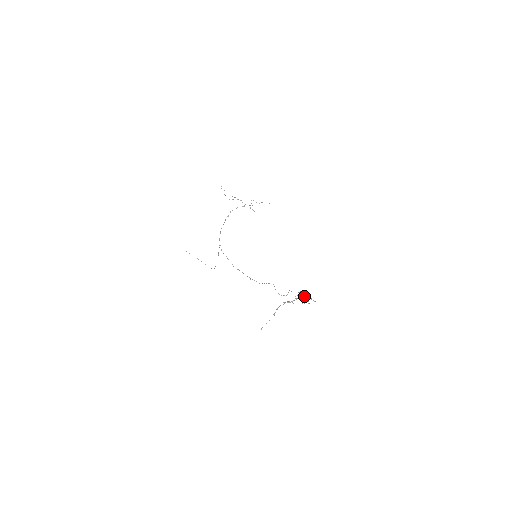
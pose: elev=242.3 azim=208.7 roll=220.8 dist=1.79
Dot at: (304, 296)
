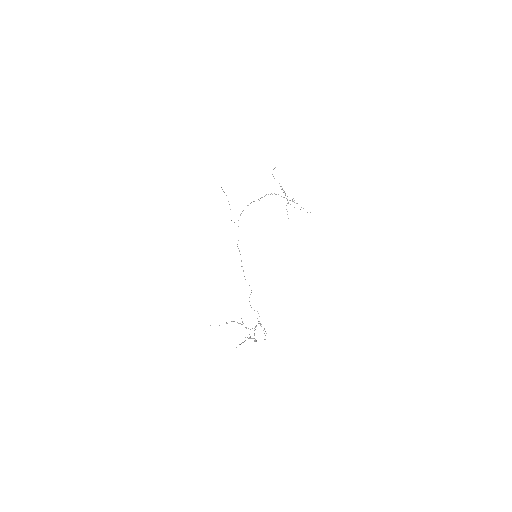
Dot at: (254, 335)
